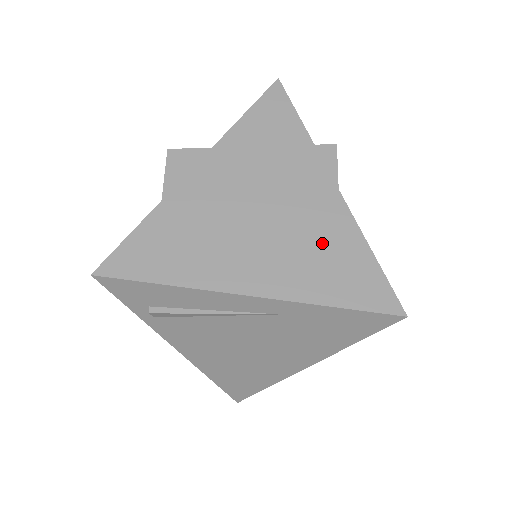
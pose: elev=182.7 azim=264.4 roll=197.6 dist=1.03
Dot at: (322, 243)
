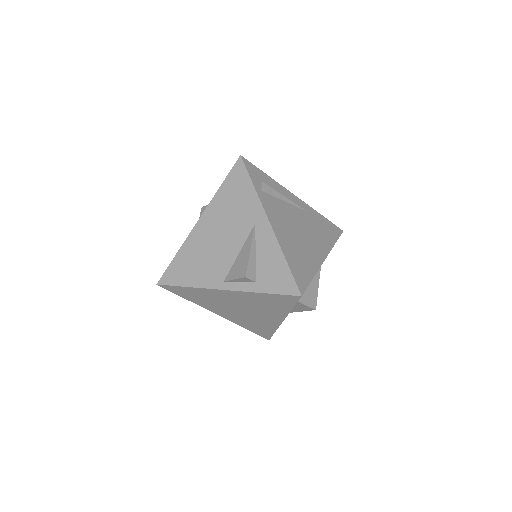
Dot at: occluded
